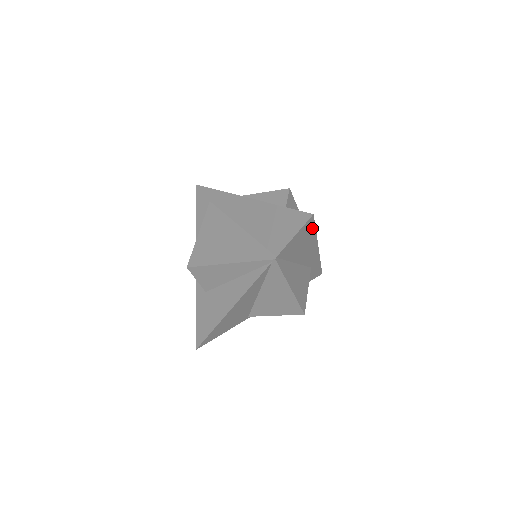
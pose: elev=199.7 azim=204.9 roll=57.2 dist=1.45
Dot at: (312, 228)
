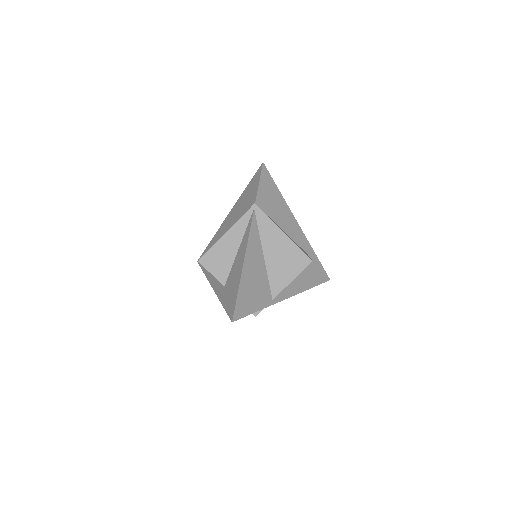
Dot at: (272, 183)
